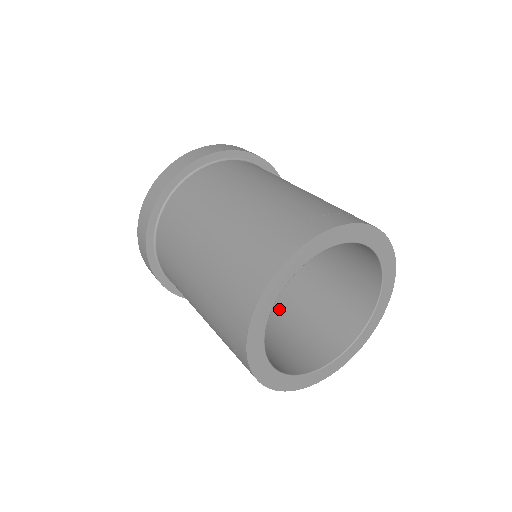
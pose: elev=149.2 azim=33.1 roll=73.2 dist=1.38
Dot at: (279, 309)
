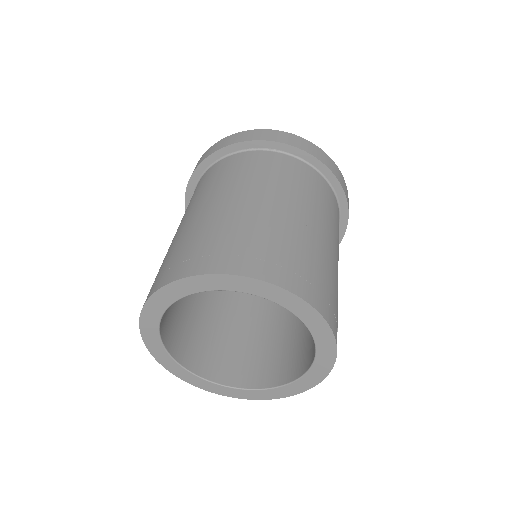
Dot at: occluded
